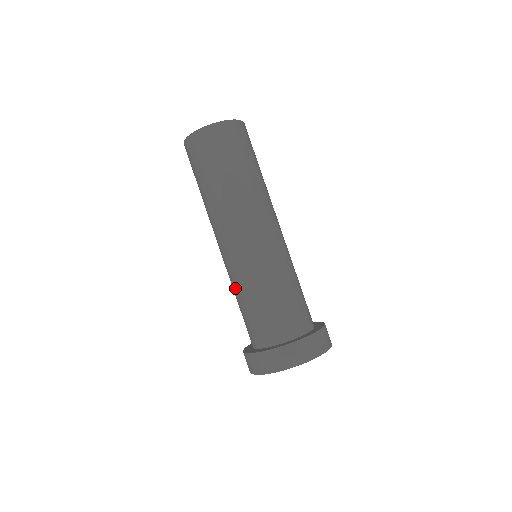
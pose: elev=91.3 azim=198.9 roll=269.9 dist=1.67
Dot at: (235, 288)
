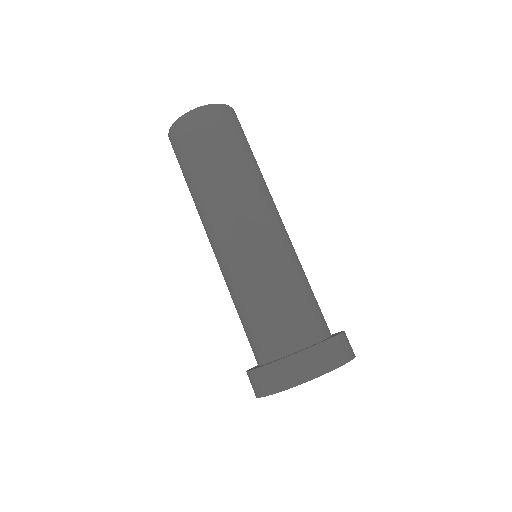
Dot at: occluded
